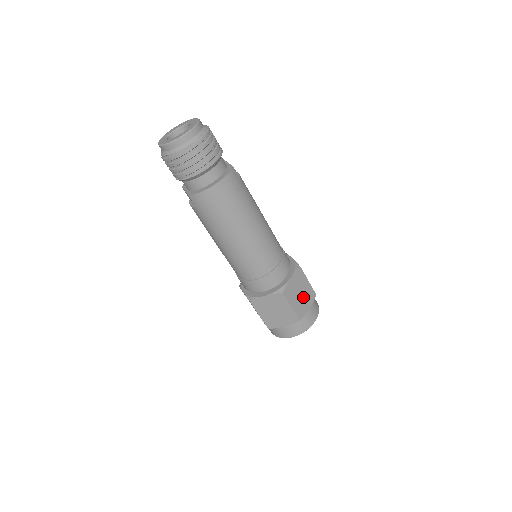
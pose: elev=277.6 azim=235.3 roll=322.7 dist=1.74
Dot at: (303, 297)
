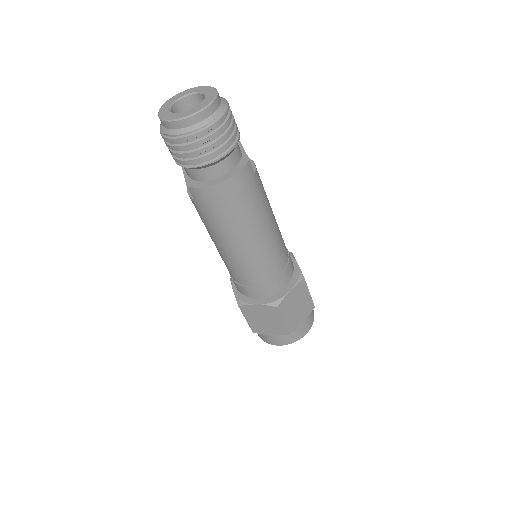
Dot at: (299, 310)
